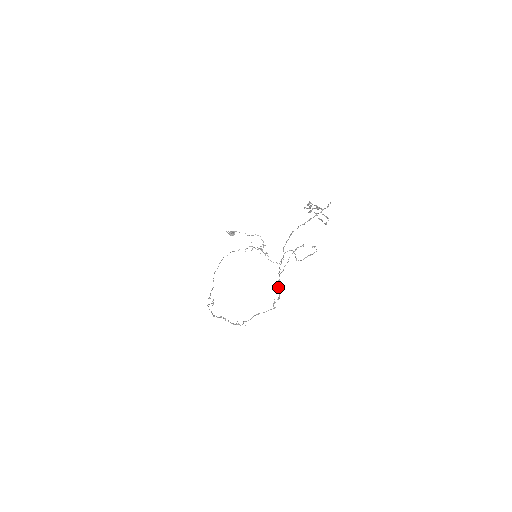
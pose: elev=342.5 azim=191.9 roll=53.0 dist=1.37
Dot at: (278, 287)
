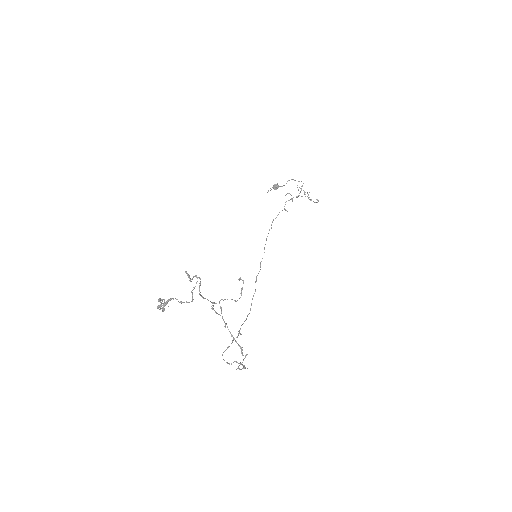
Dot at: occluded
